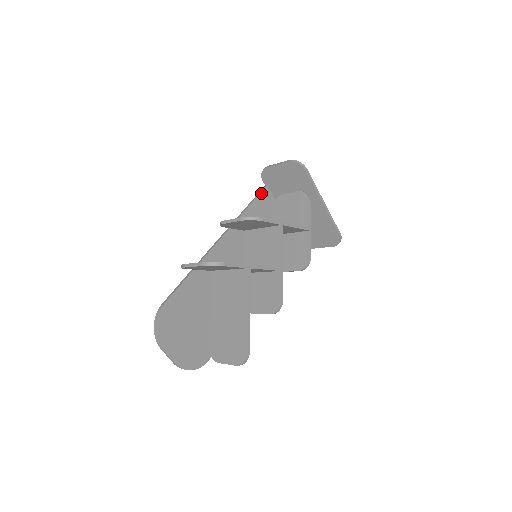
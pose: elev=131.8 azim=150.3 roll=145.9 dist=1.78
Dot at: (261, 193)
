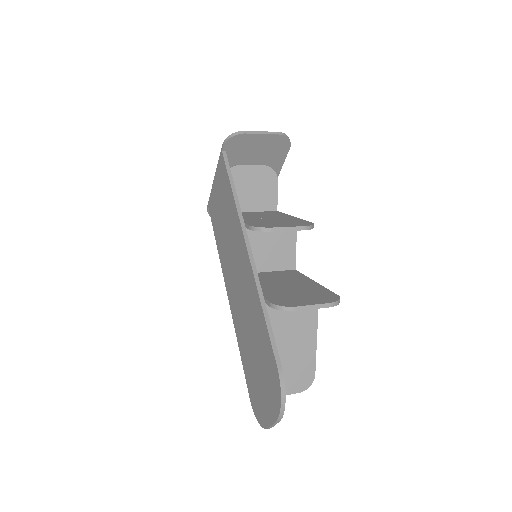
Dot at: (228, 165)
